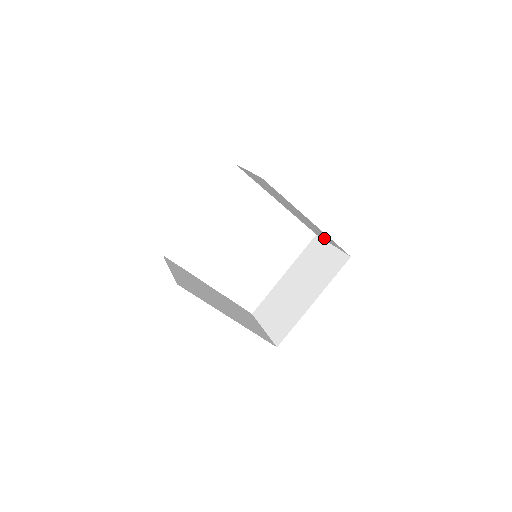
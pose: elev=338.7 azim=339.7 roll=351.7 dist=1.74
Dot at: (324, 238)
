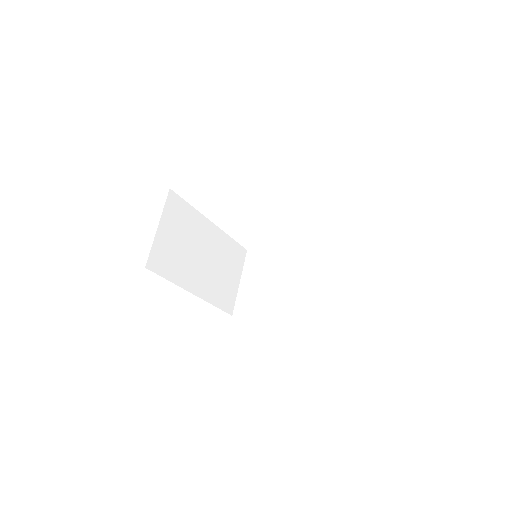
Dot at: occluded
